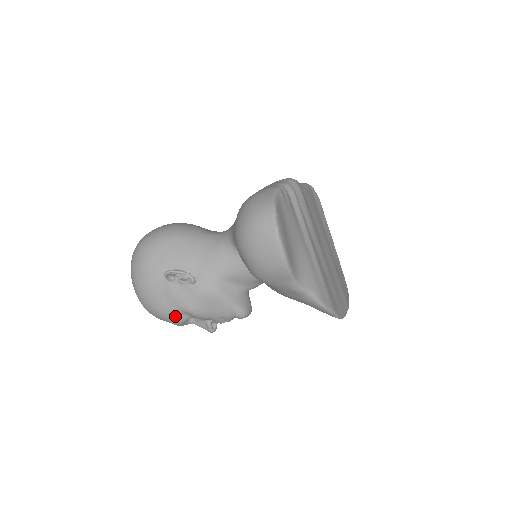
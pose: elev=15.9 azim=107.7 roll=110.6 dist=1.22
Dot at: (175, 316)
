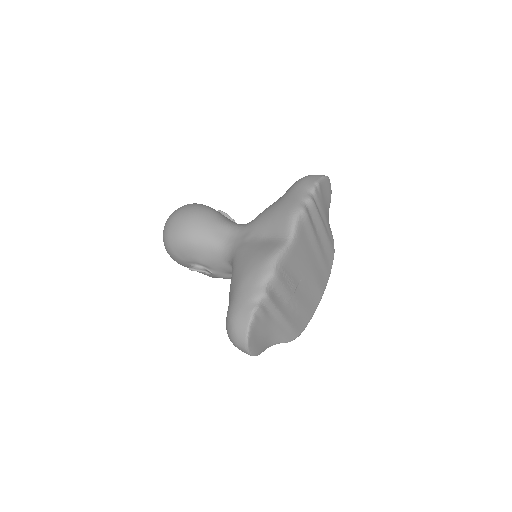
Dot at: occluded
